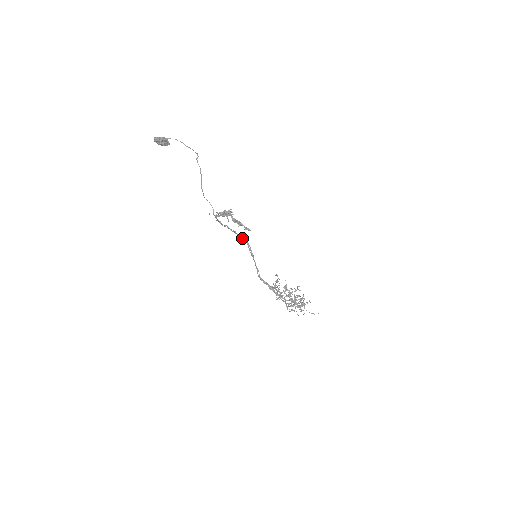
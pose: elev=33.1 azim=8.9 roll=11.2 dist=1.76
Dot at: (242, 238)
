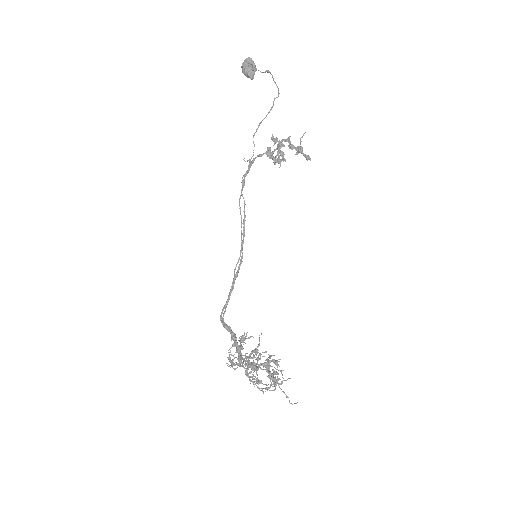
Dot at: occluded
